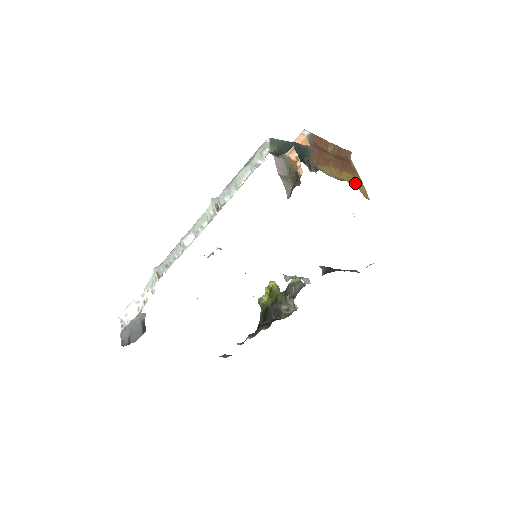
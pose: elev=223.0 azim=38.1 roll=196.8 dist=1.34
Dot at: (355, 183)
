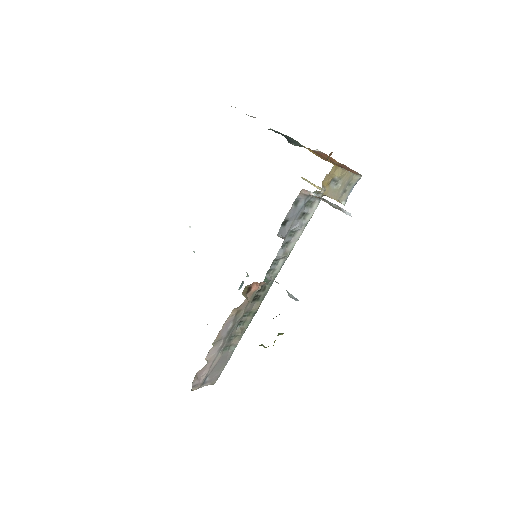
Dot at: occluded
